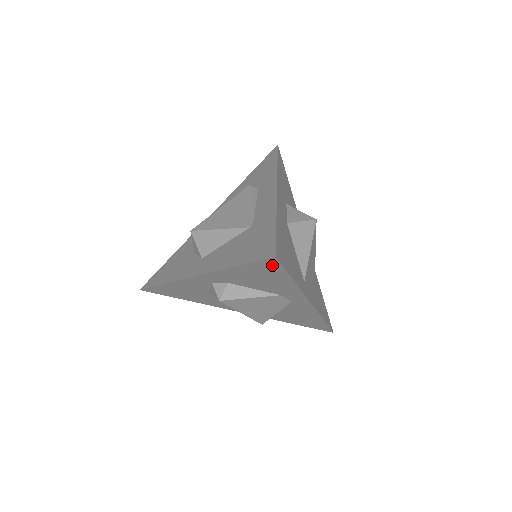
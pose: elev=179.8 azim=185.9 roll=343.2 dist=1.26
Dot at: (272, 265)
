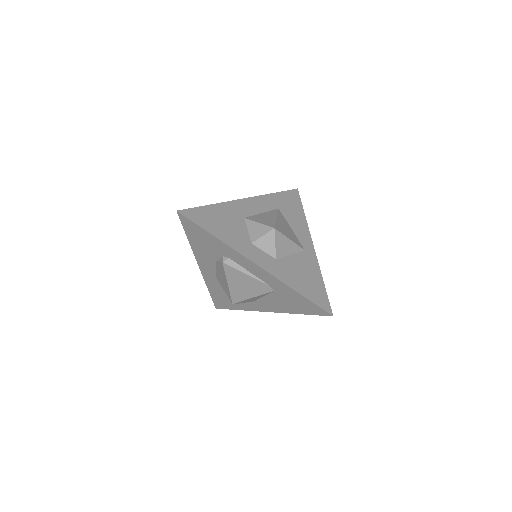
Dot at: occluded
